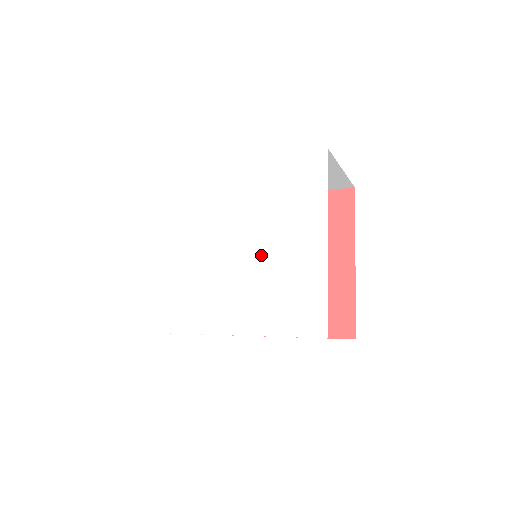
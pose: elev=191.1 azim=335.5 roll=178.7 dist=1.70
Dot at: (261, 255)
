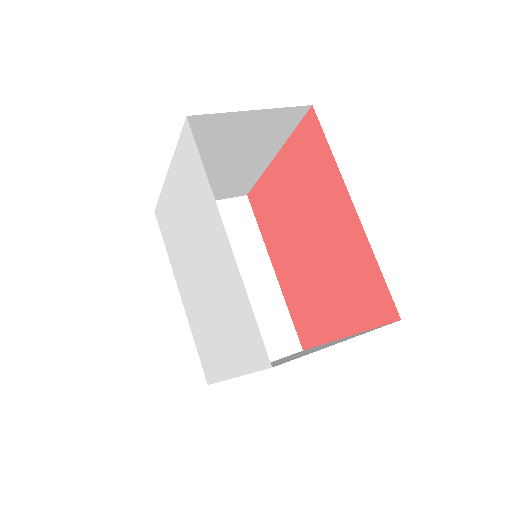
Dot at: (206, 307)
